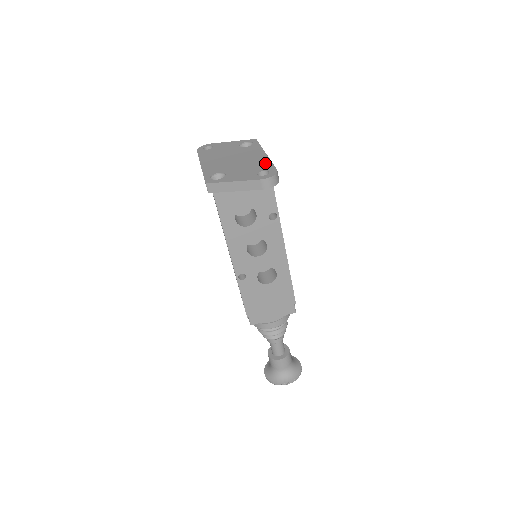
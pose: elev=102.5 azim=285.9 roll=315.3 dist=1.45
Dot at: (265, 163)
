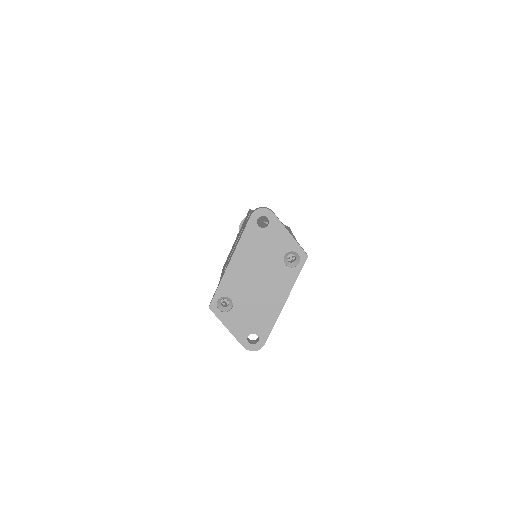
Dot at: (268, 323)
